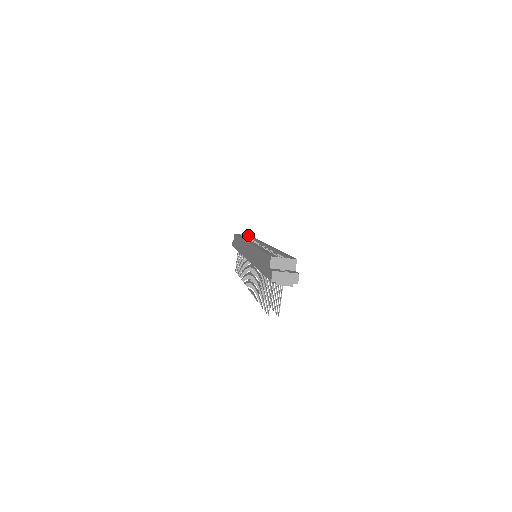
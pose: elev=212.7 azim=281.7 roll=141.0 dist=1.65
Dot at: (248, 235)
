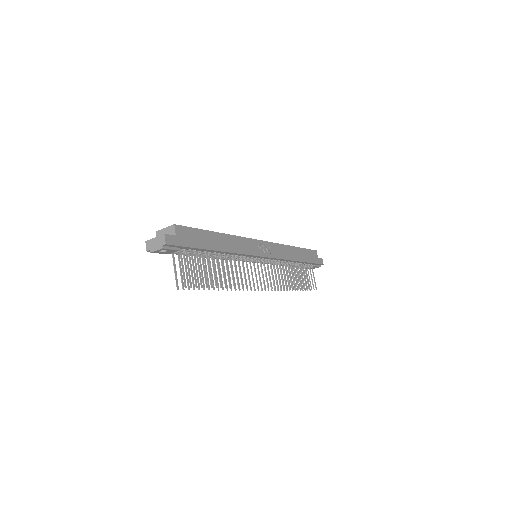
Dot at: occluded
